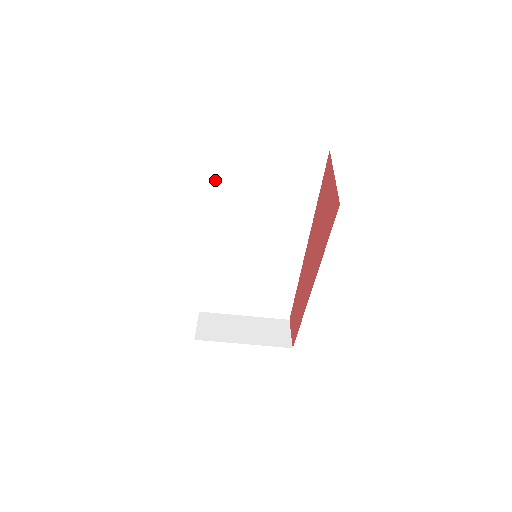
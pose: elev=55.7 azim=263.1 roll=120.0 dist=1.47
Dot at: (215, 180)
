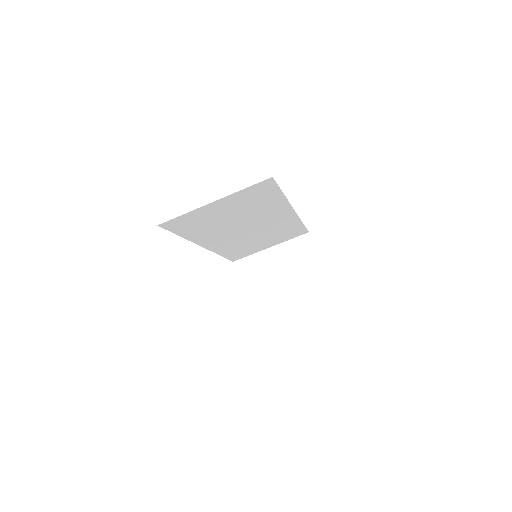
Dot at: (185, 232)
